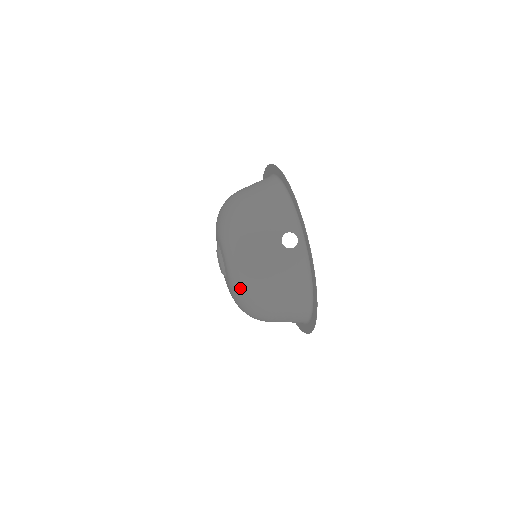
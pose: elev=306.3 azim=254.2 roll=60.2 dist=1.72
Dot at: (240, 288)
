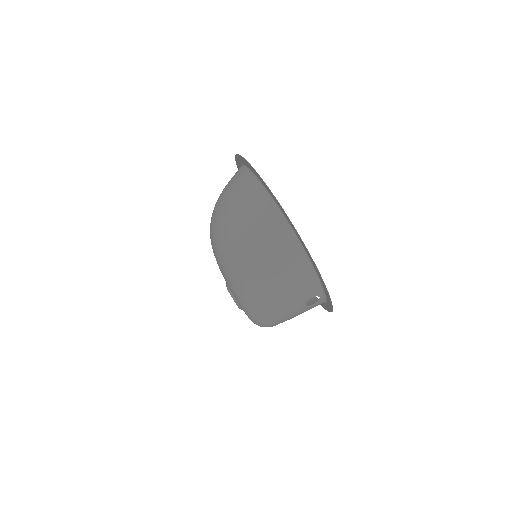
Dot at: occluded
